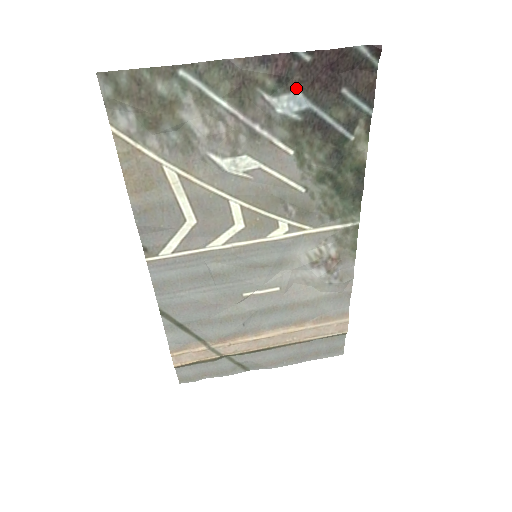
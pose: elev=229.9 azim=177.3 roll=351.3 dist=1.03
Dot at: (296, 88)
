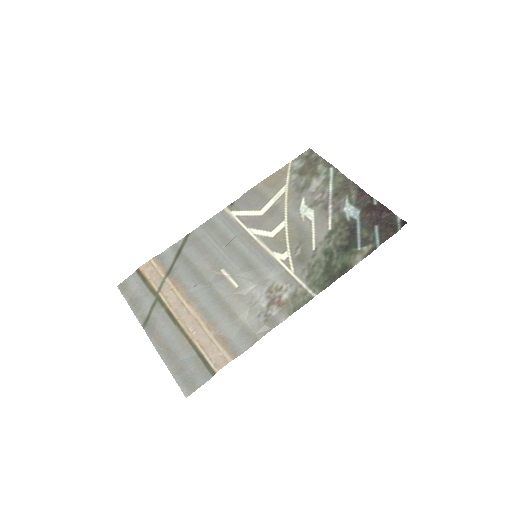
Dot at: (360, 209)
